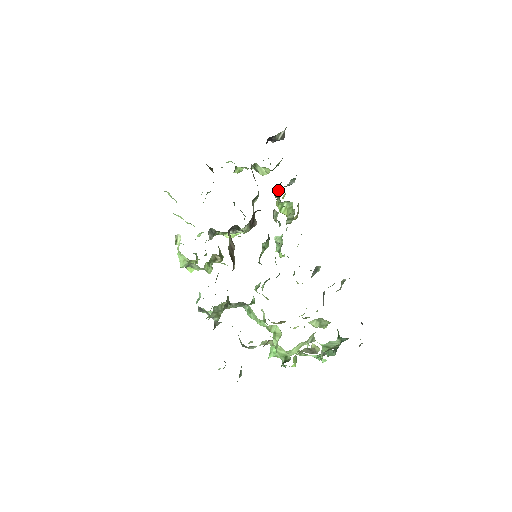
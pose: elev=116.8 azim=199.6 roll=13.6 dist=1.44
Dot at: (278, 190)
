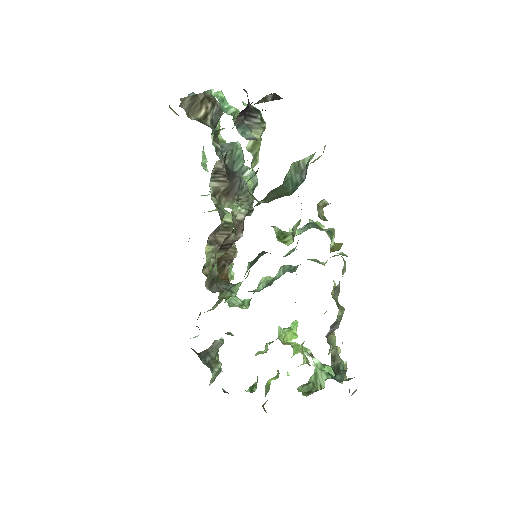
Dot at: (287, 174)
